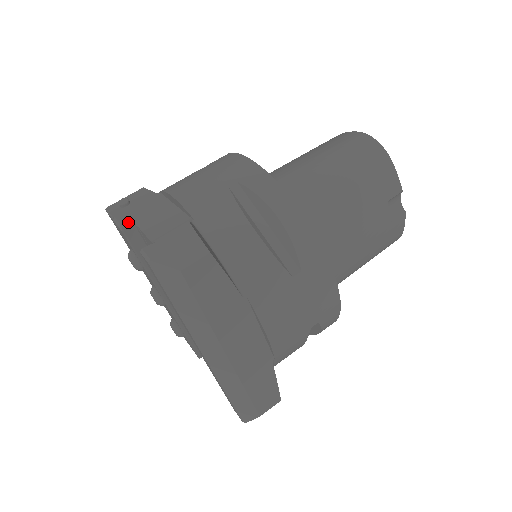
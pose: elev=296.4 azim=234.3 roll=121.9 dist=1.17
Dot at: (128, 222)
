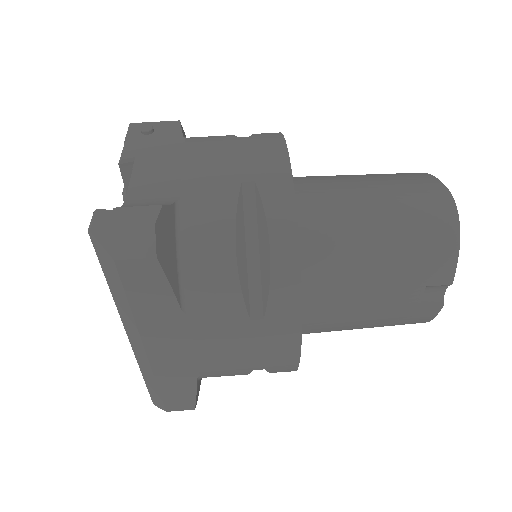
Dot at: (130, 157)
